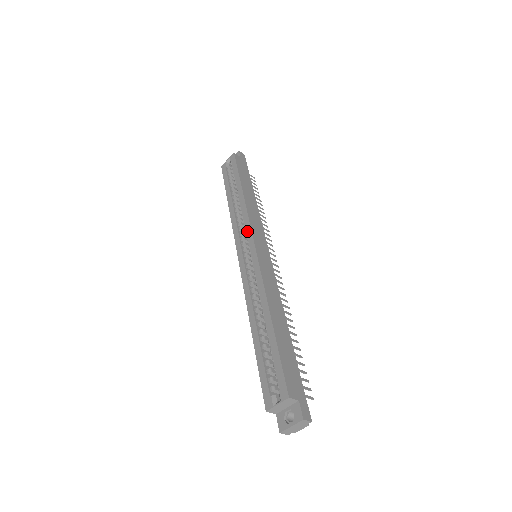
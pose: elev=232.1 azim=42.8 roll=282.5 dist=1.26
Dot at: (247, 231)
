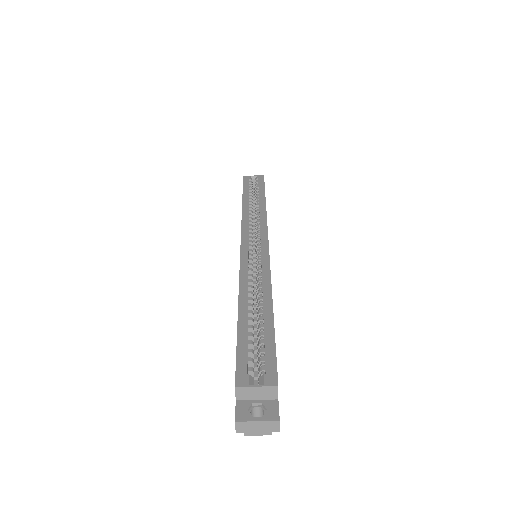
Dot at: (262, 230)
